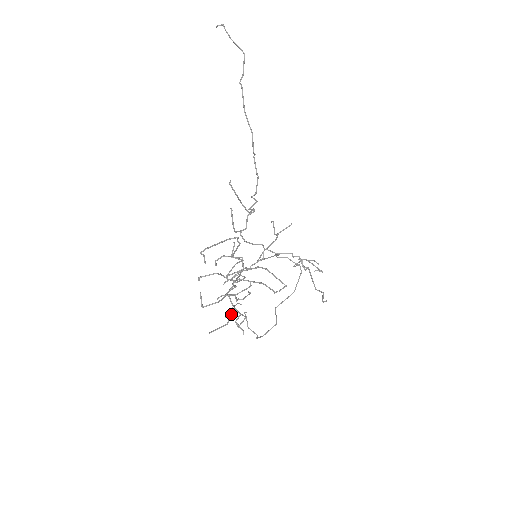
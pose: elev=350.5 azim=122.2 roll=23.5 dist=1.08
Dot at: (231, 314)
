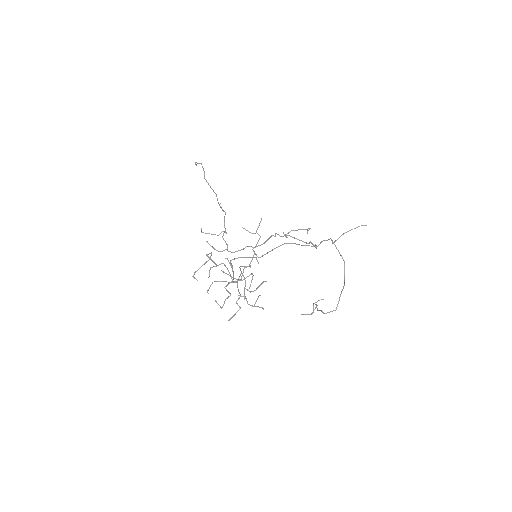
Dot at: (313, 311)
